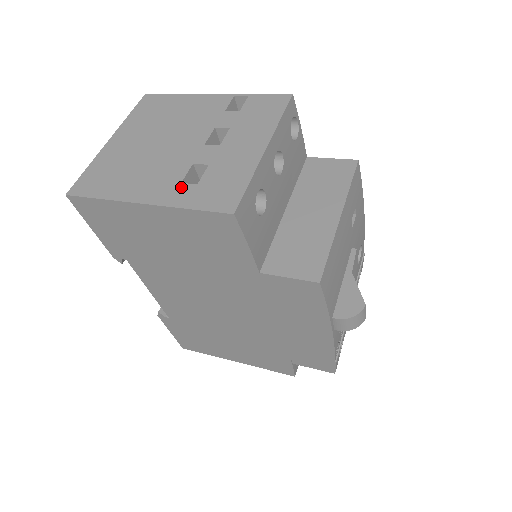
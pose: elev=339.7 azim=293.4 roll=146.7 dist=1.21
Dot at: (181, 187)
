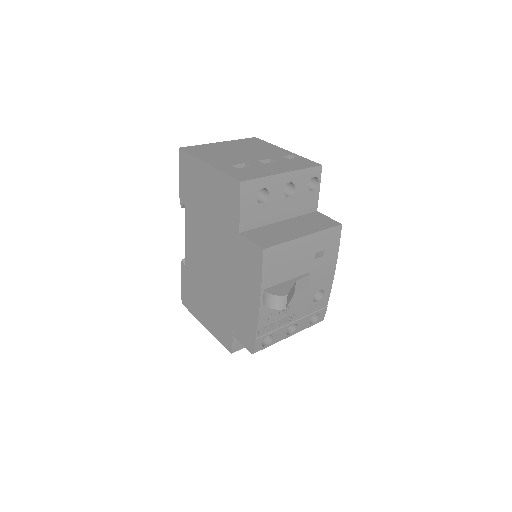
Dot at: (230, 166)
